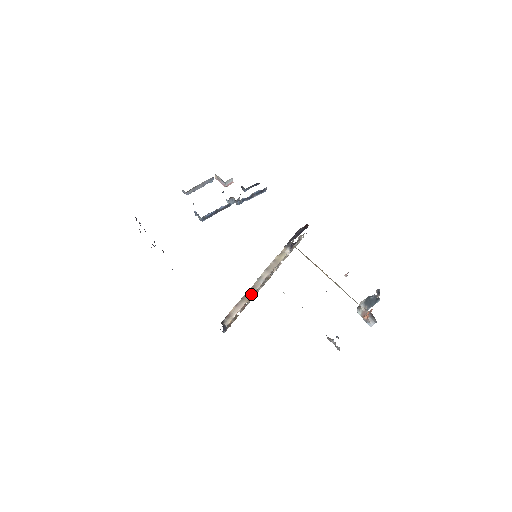
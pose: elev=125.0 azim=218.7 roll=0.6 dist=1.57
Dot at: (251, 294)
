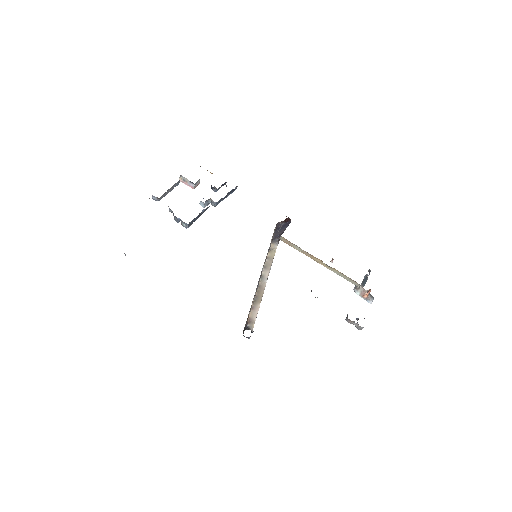
Dot at: (261, 295)
